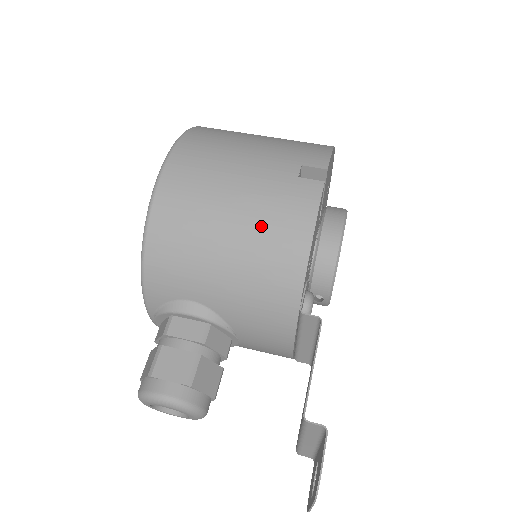
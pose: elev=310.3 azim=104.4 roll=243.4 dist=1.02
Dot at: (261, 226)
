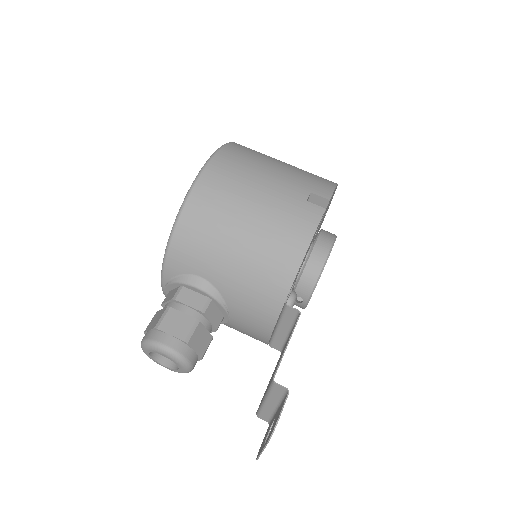
Dot at: (270, 231)
